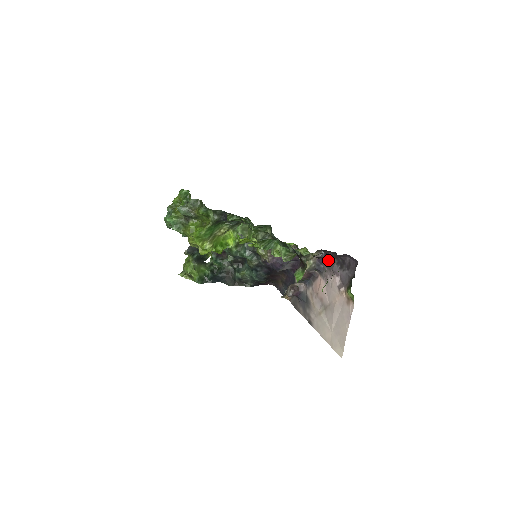
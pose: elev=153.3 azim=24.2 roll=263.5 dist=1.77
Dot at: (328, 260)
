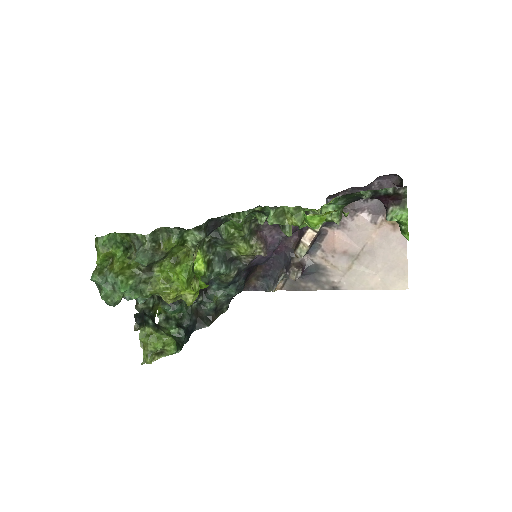
Dot at: occluded
